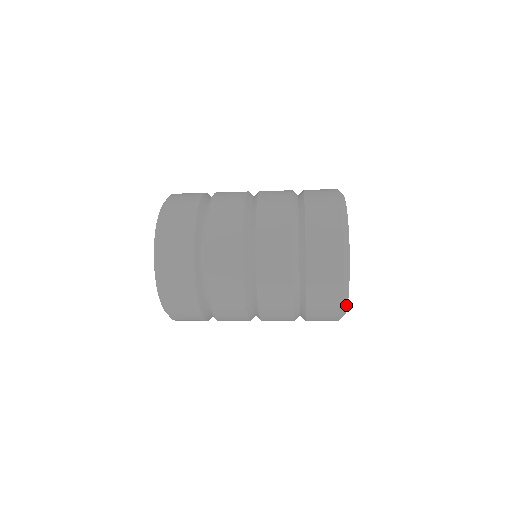
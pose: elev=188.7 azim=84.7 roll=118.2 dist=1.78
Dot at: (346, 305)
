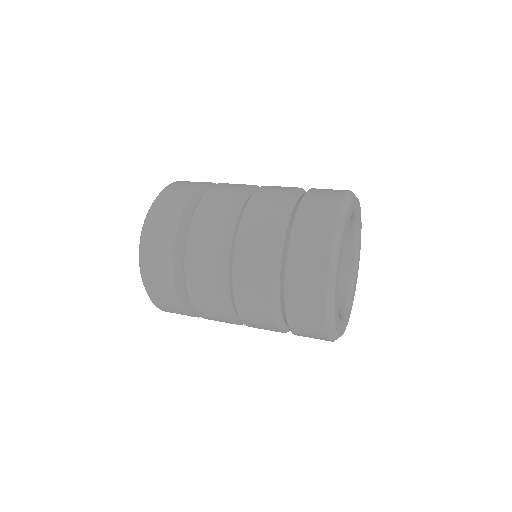
Dot at: (334, 332)
